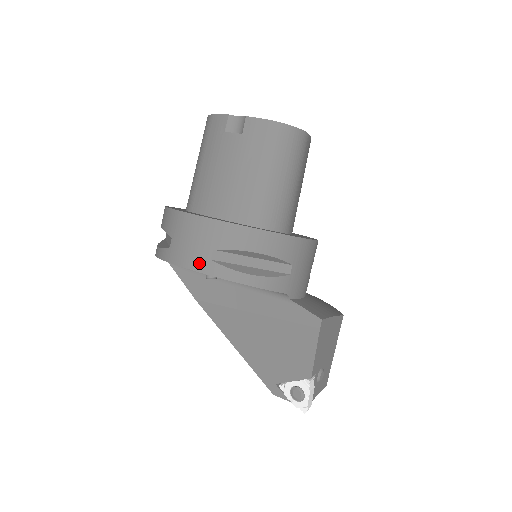
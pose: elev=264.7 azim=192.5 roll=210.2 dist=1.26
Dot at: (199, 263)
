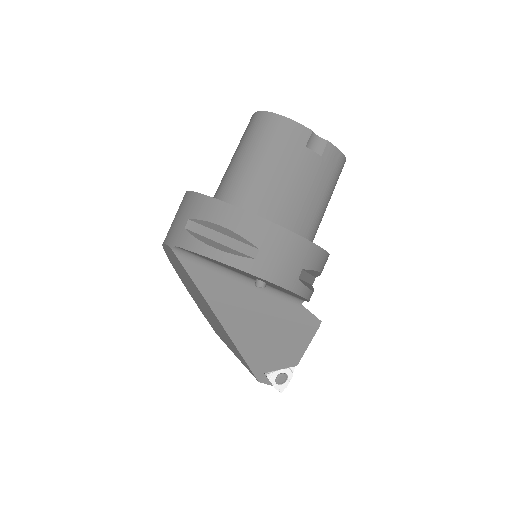
Dot at: (289, 281)
